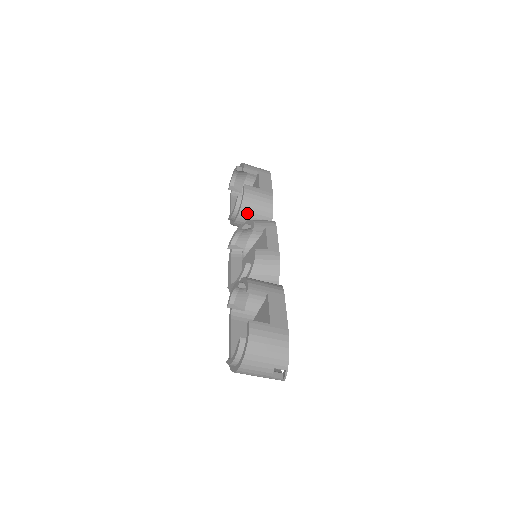
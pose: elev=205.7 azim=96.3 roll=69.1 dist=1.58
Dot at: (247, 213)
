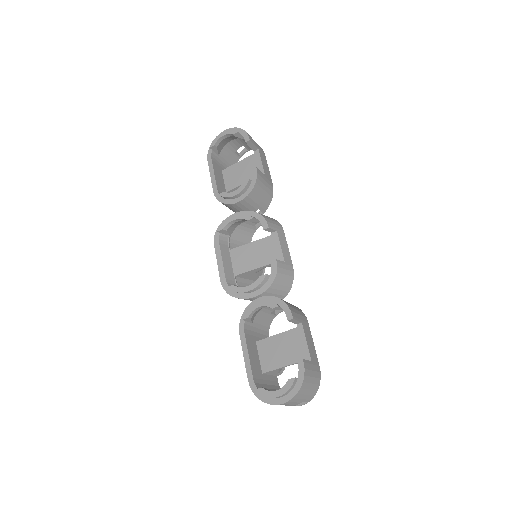
Dot at: (250, 201)
